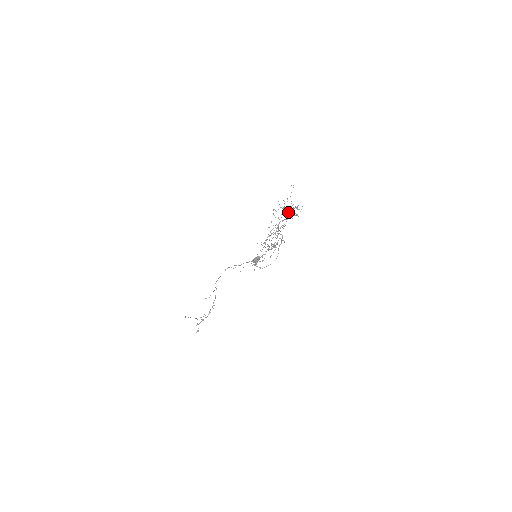
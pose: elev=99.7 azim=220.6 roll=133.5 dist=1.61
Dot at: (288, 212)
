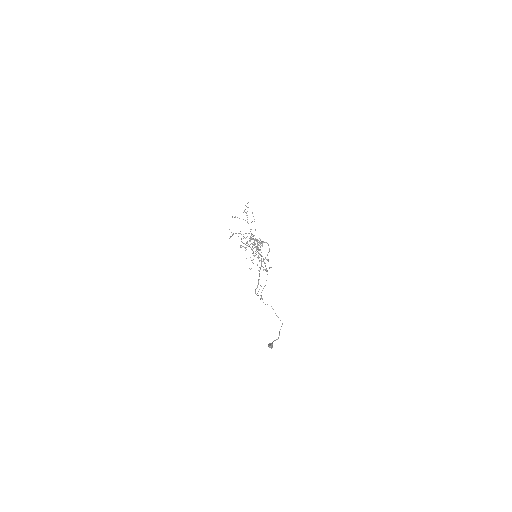
Dot at: occluded
